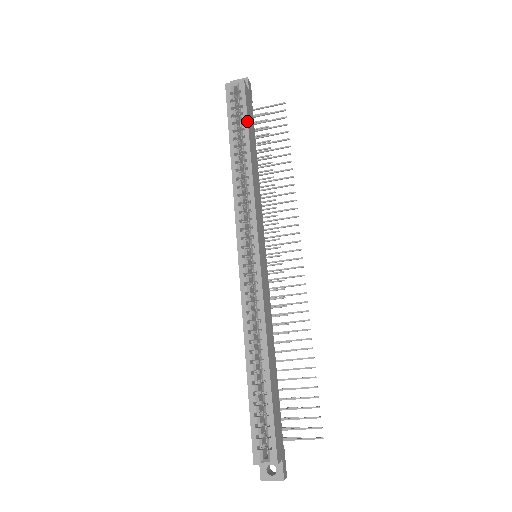
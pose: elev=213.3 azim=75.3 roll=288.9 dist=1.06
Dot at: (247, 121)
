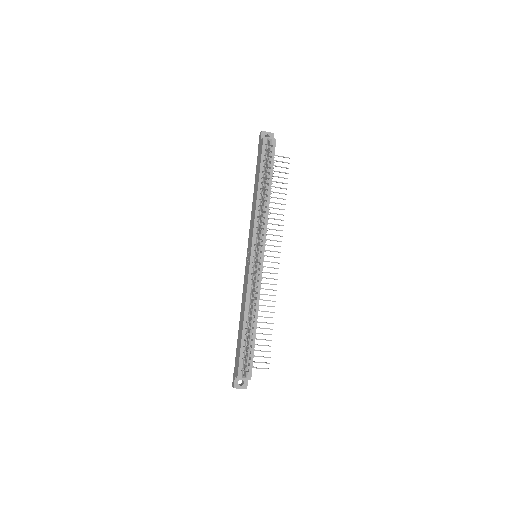
Dot at: occluded
